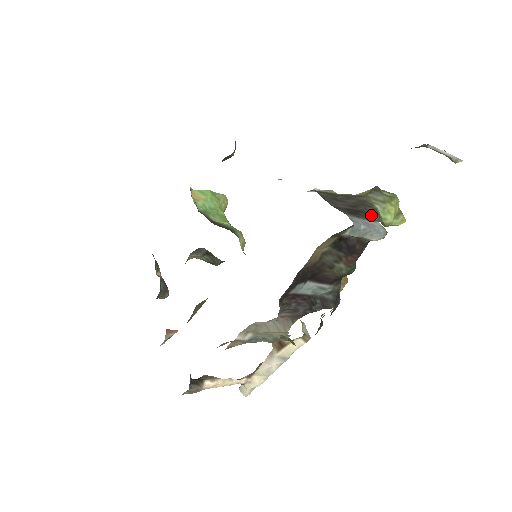
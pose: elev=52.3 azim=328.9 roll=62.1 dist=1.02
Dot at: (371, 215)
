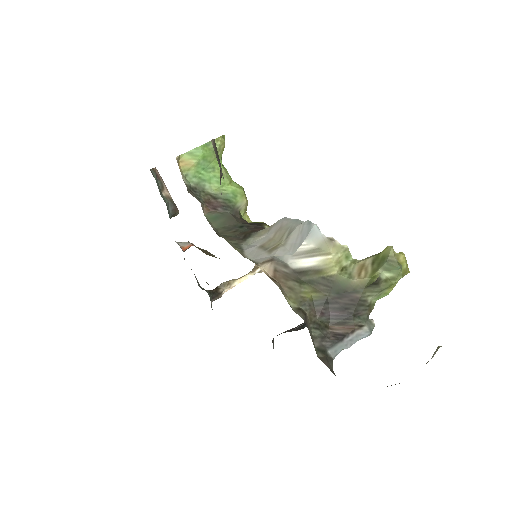
Dot at: (361, 315)
